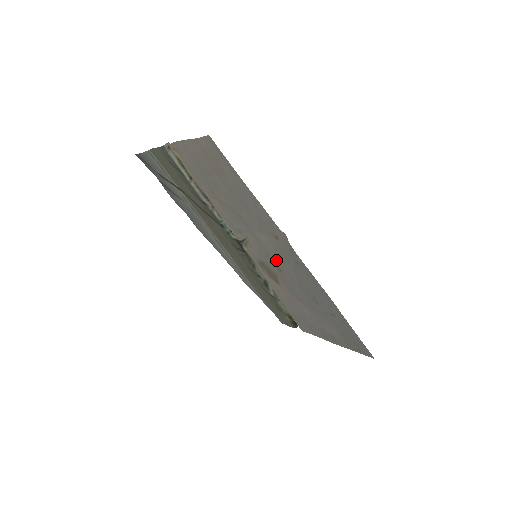
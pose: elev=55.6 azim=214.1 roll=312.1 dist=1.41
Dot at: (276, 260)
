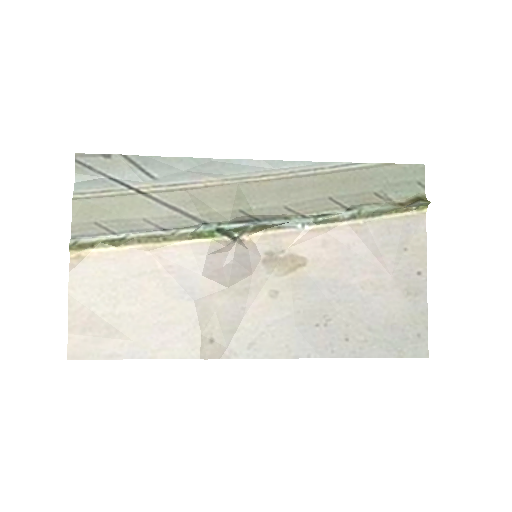
Dot at: (254, 303)
